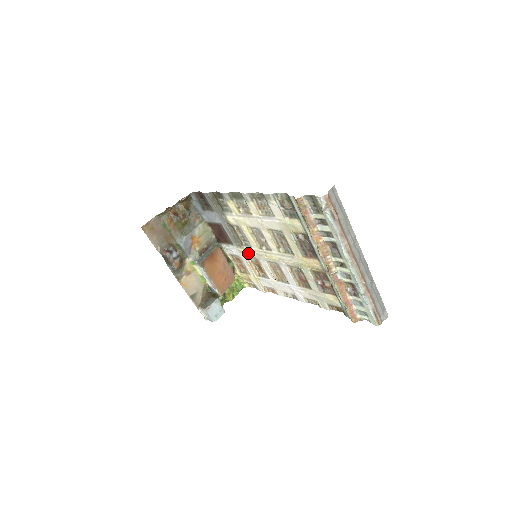
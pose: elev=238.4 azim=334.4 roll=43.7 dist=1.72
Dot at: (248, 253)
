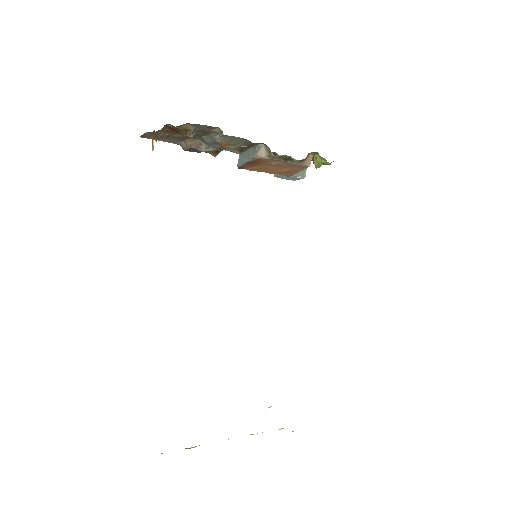
Dot at: occluded
